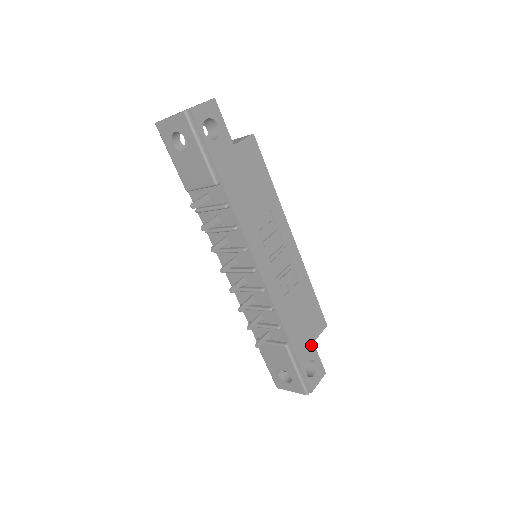
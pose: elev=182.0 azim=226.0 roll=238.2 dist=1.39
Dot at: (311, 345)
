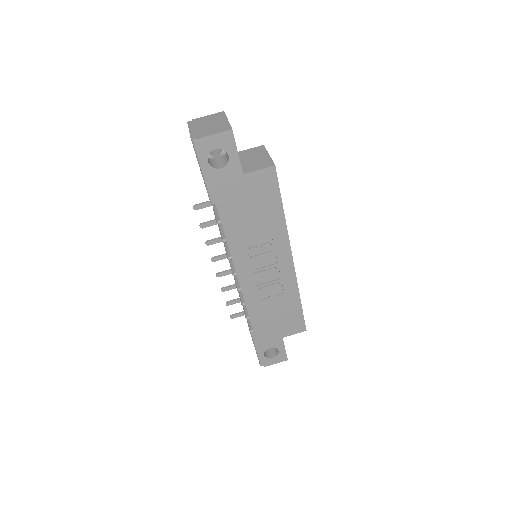
Dot at: (279, 339)
